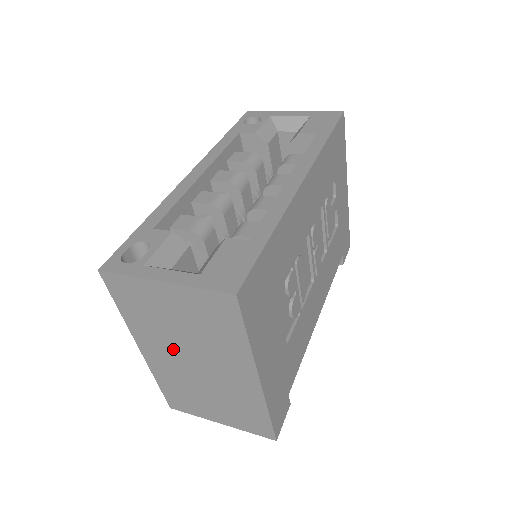
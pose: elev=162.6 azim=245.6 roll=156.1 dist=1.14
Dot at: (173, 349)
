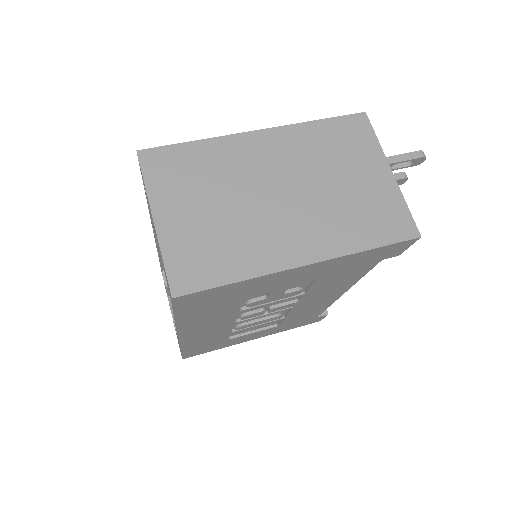
Dot at: occluded
